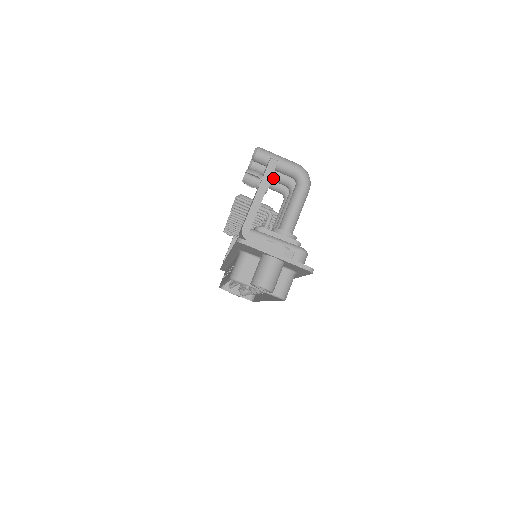
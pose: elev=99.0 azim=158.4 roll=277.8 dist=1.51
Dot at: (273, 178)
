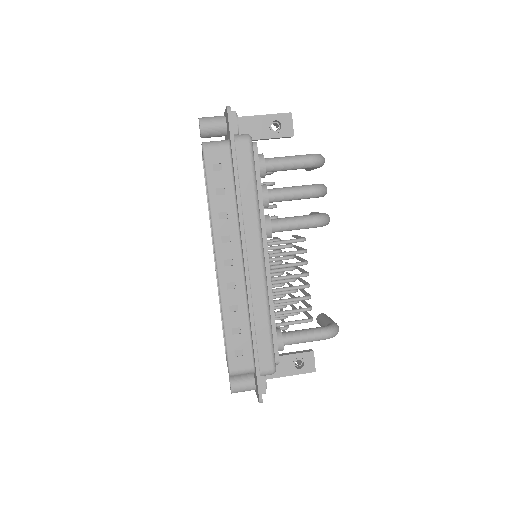
Dot at: occluded
